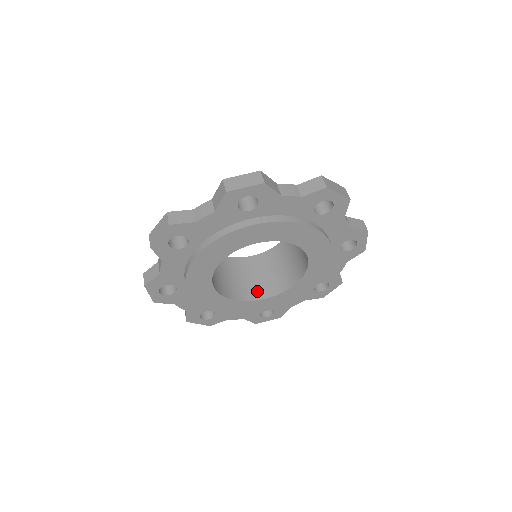
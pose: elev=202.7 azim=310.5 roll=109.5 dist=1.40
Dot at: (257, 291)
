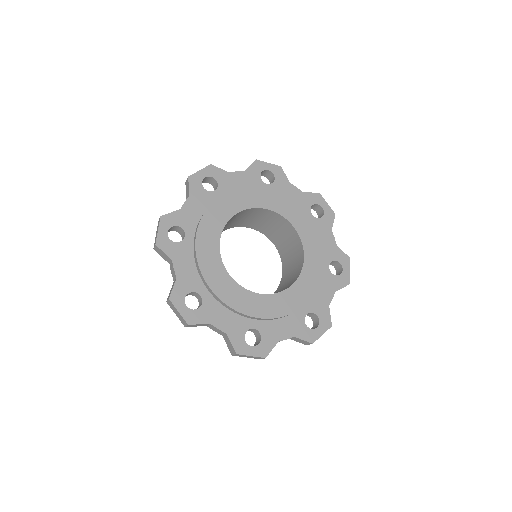
Dot at: occluded
